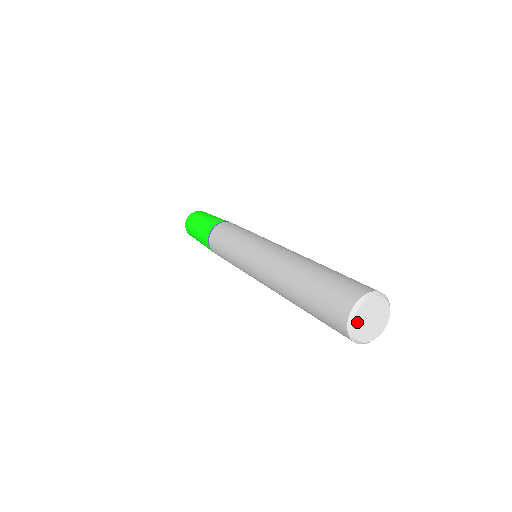
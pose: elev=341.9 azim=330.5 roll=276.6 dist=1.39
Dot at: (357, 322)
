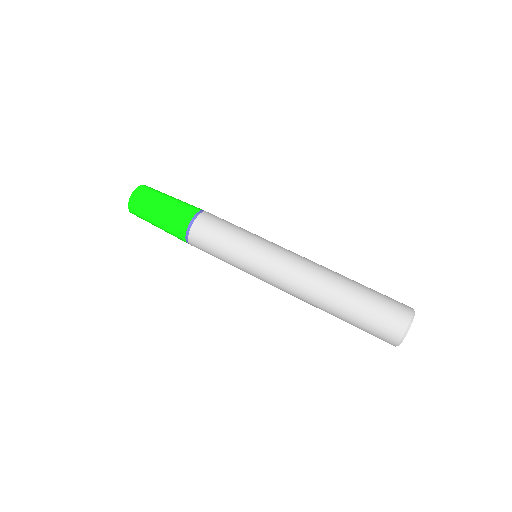
Dot at: occluded
